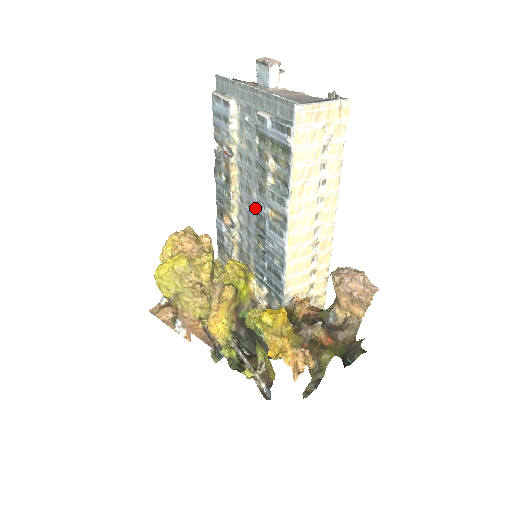
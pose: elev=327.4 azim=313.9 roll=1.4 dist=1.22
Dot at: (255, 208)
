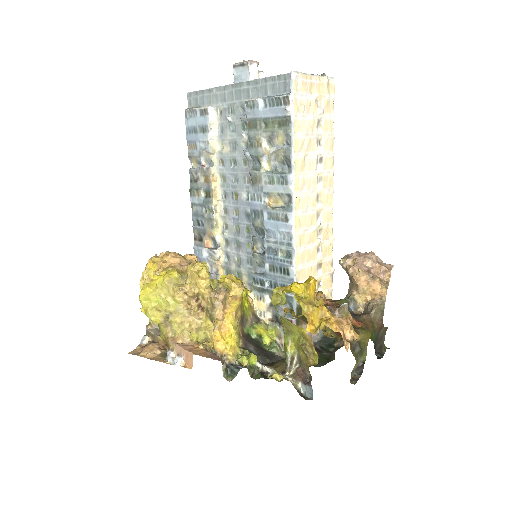
Dot at: (246, 210)
